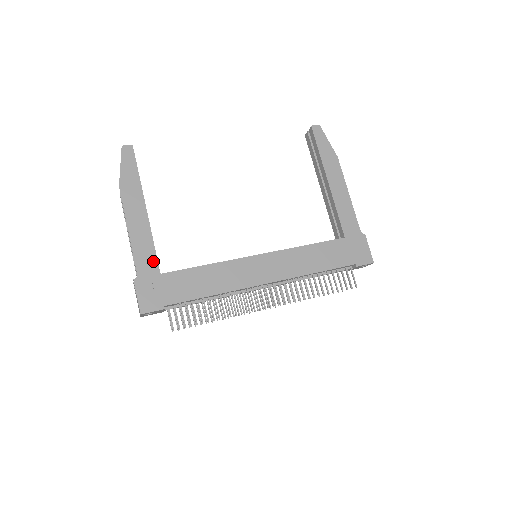
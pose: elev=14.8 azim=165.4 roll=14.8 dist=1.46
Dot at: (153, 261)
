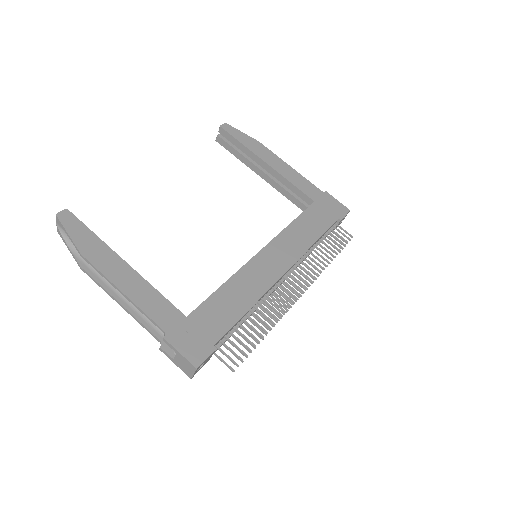
Dot at: (170, 309)
